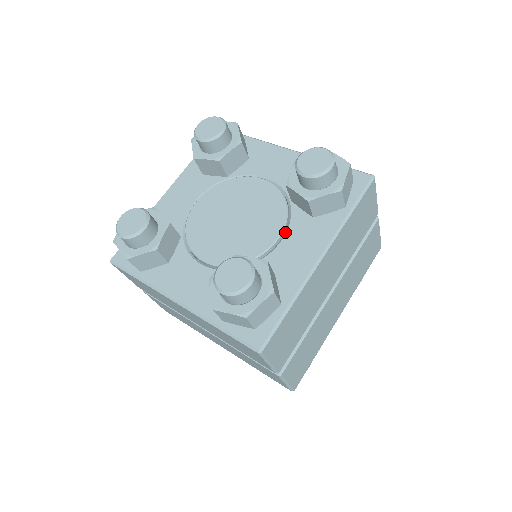
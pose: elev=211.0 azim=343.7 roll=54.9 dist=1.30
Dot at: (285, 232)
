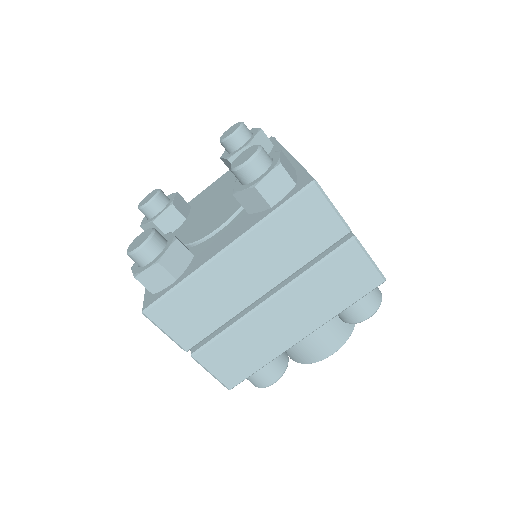
Dot at: occluded
